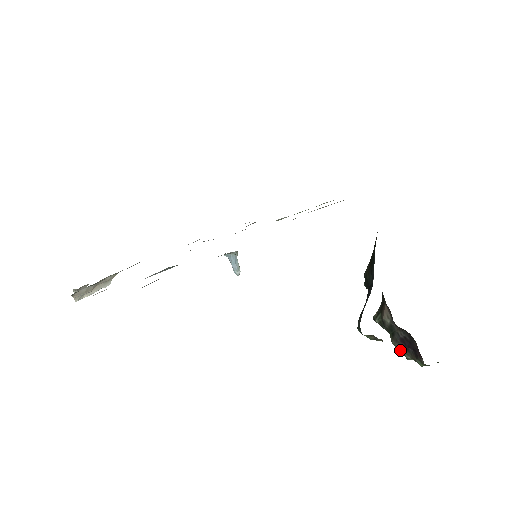
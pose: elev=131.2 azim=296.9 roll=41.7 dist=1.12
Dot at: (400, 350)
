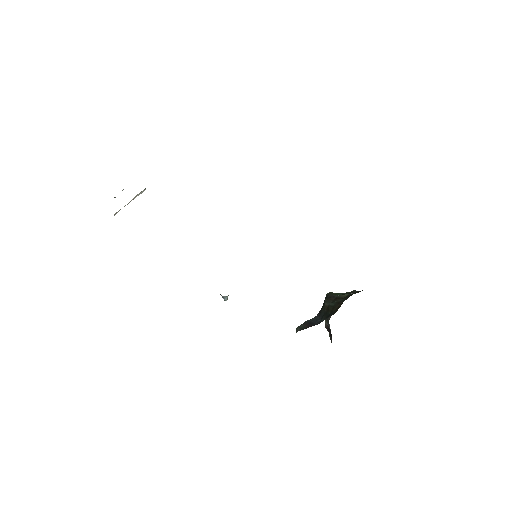
Dot at: (326, 327)
